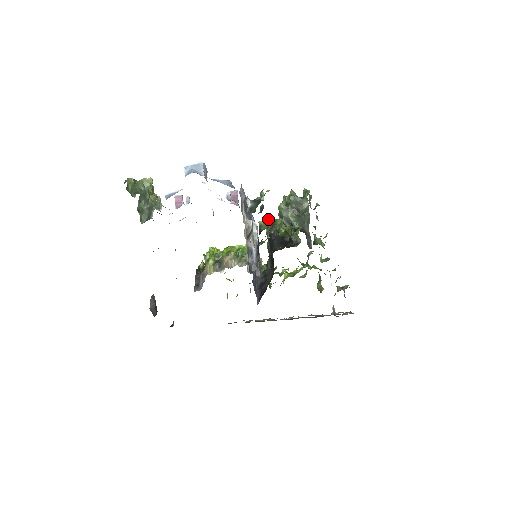
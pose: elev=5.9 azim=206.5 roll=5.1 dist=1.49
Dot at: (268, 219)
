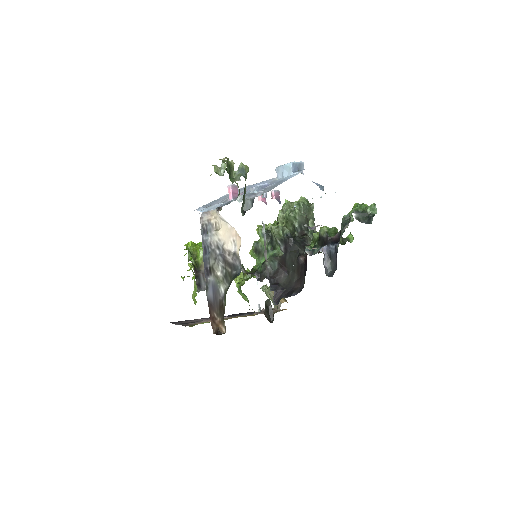
Dot at: (326, 226)
